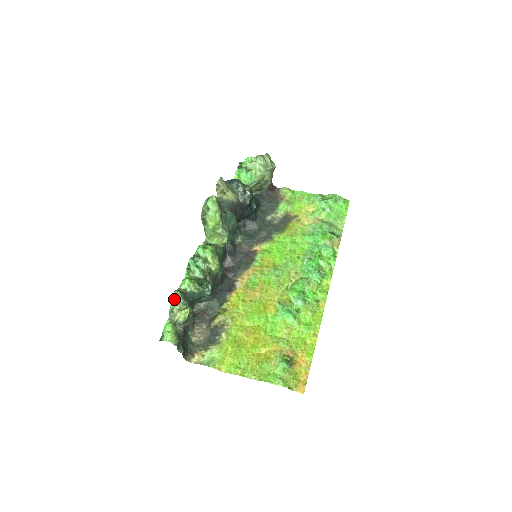
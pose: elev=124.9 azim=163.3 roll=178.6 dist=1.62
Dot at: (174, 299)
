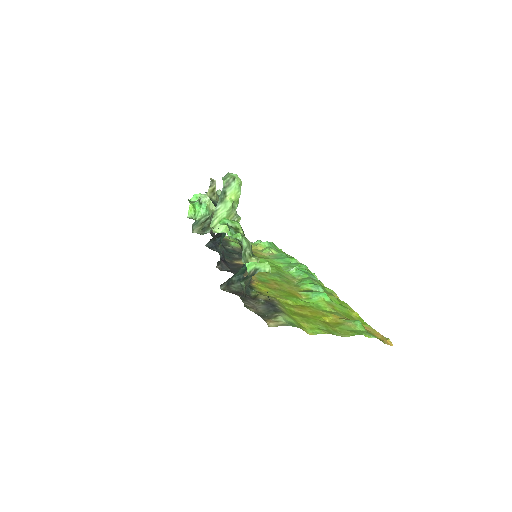
Dot at: (245, 239)
